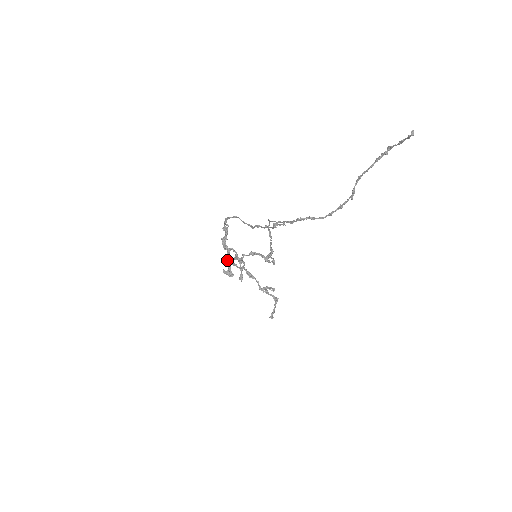
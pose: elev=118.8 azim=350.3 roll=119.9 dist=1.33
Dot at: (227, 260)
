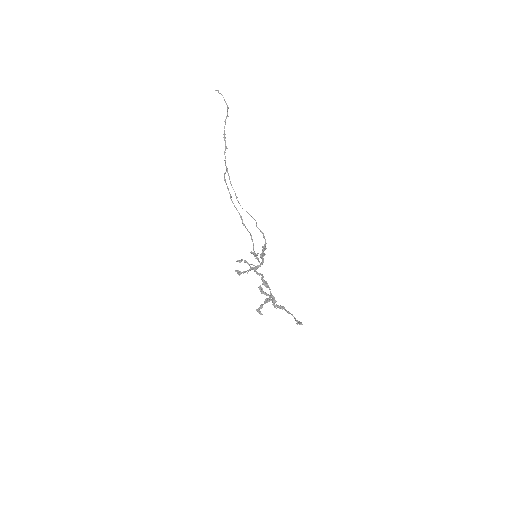
Dot at: (239, 262)
